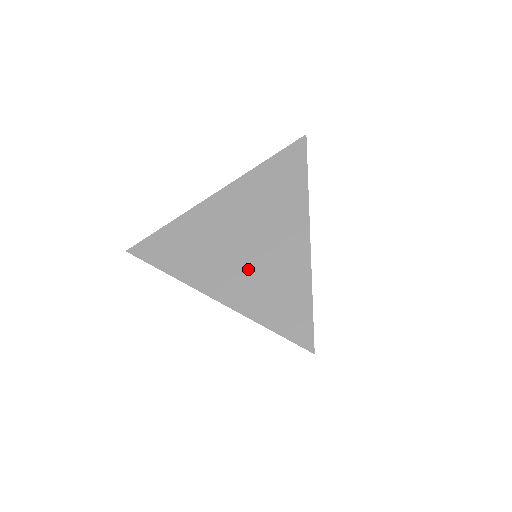
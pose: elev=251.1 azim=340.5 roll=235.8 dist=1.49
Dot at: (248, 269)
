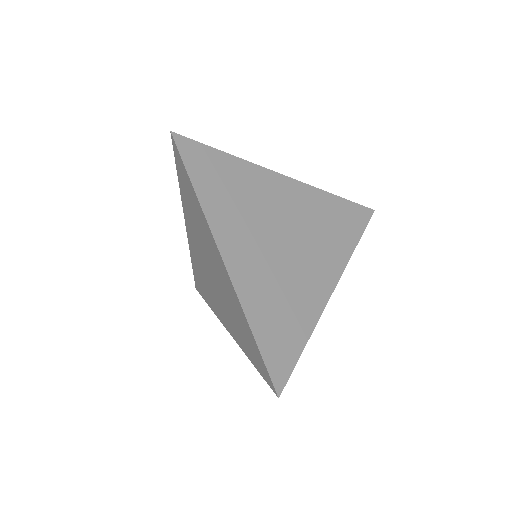
Dot at: (272, 269)
